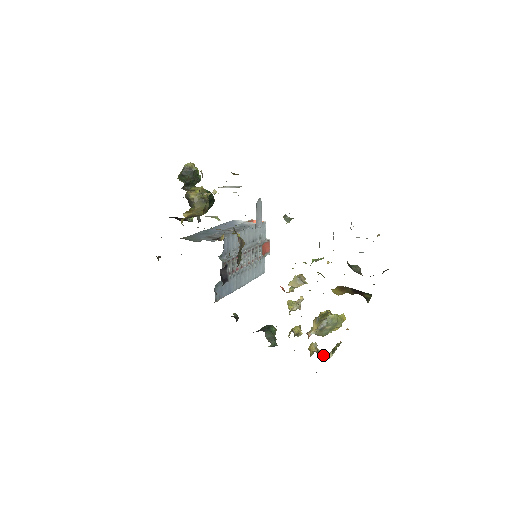
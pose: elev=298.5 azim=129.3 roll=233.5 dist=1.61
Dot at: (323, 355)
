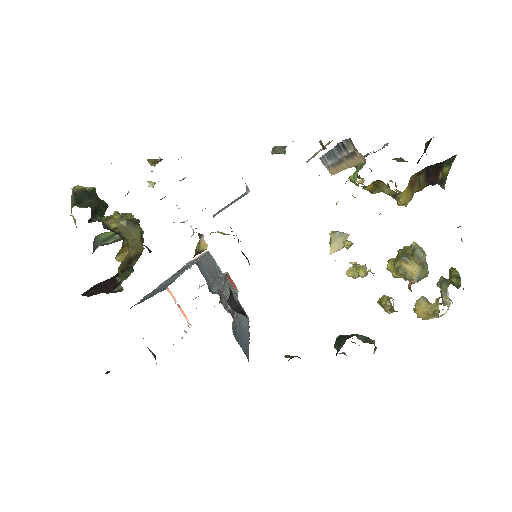
Dot at: occluded
